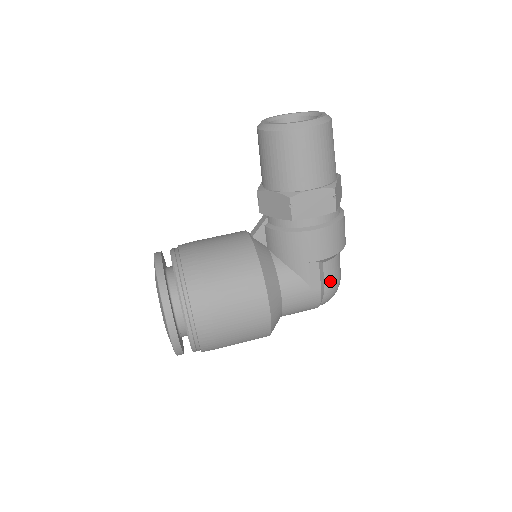
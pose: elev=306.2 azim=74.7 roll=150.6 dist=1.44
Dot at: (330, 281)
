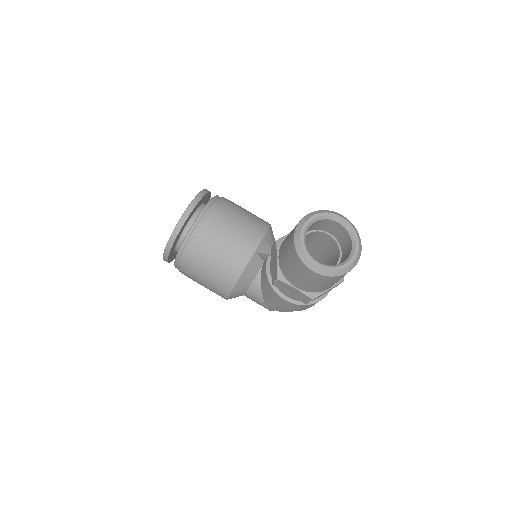
Dot at: (284, 310)
